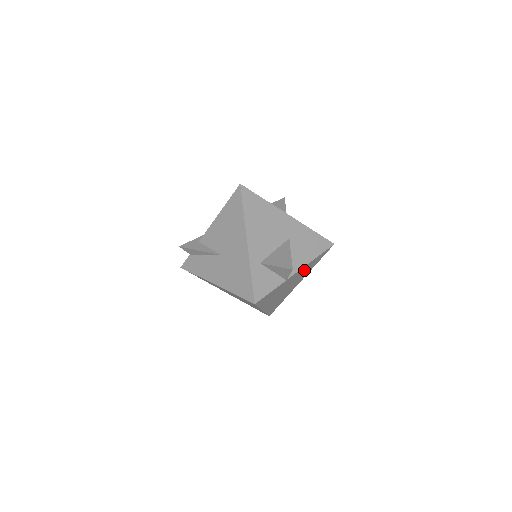
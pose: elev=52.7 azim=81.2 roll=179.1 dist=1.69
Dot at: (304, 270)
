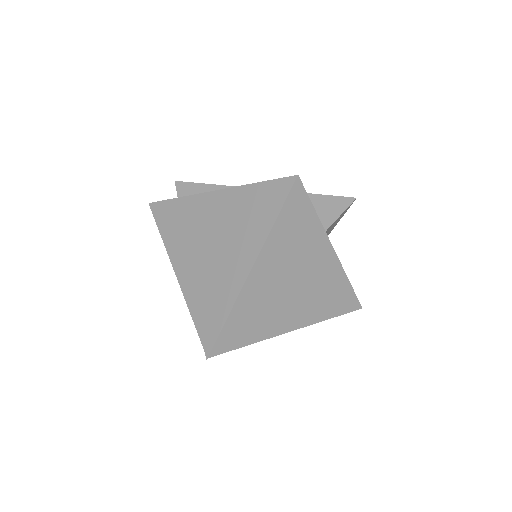
Dot at: (326, 283)
